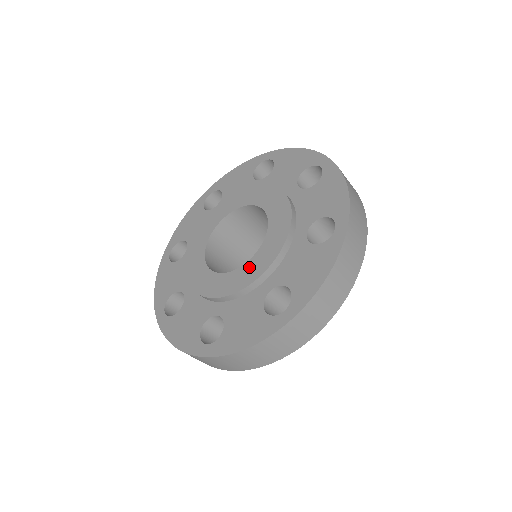
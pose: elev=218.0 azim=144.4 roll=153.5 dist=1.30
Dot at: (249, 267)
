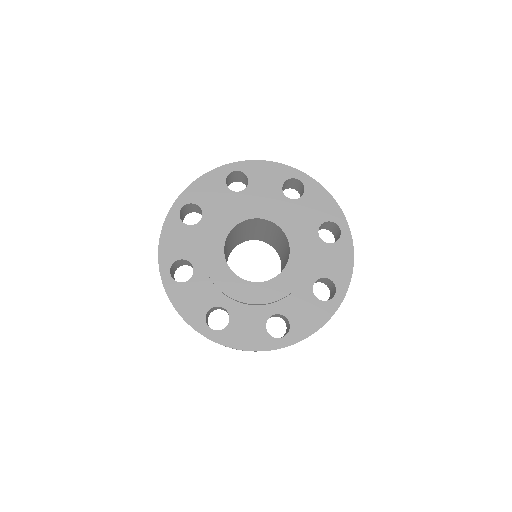
Dot at: (235, 282)
